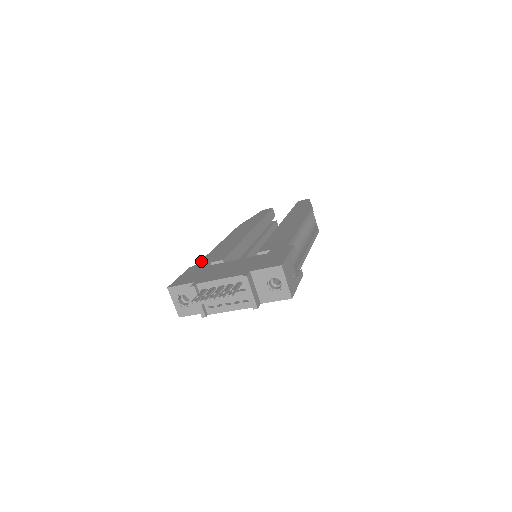
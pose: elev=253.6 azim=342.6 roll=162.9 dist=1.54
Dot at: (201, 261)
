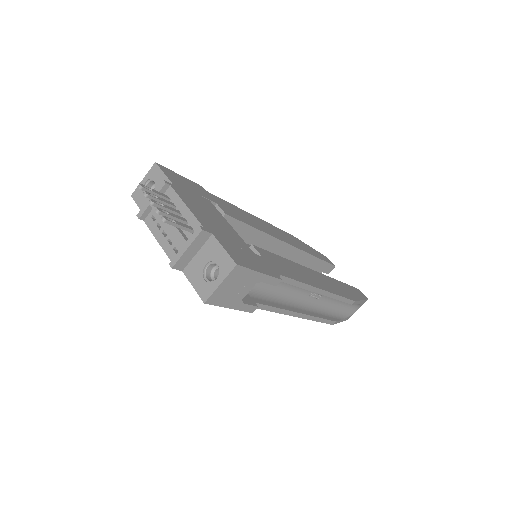
Dot at: (216, 196)
